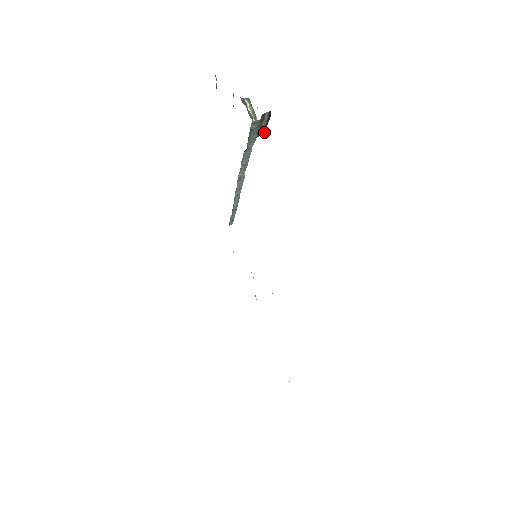
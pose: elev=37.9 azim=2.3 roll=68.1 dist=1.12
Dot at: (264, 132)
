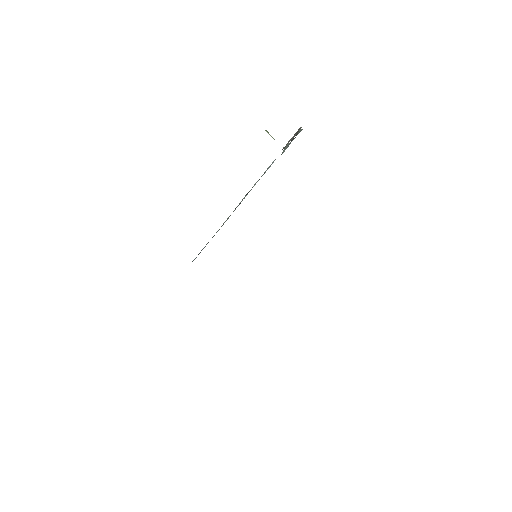
Dot at: (286, 146)
